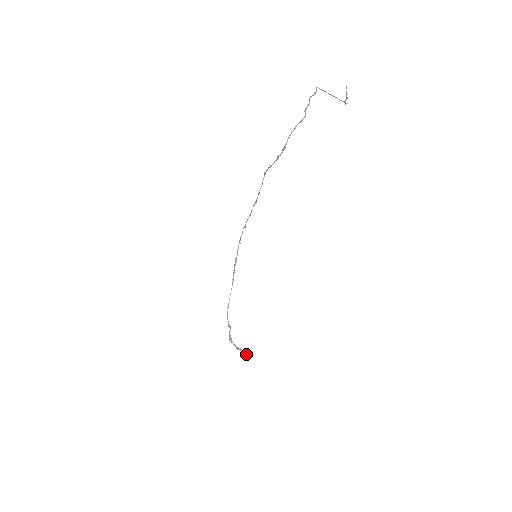
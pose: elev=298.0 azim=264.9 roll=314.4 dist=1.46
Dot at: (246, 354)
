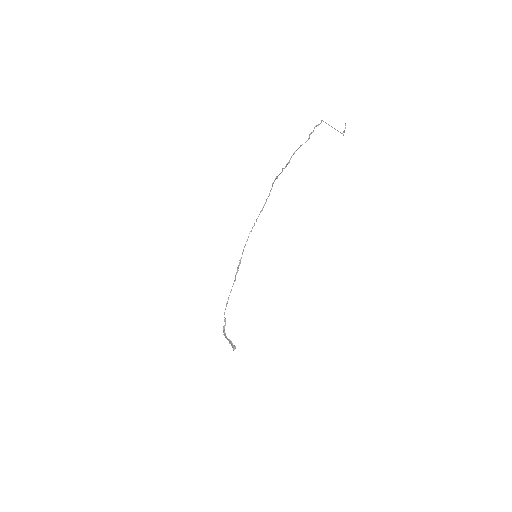
Dot at: (234, 345)
